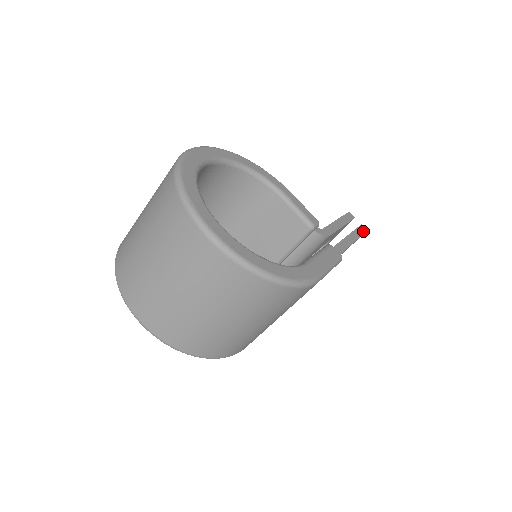
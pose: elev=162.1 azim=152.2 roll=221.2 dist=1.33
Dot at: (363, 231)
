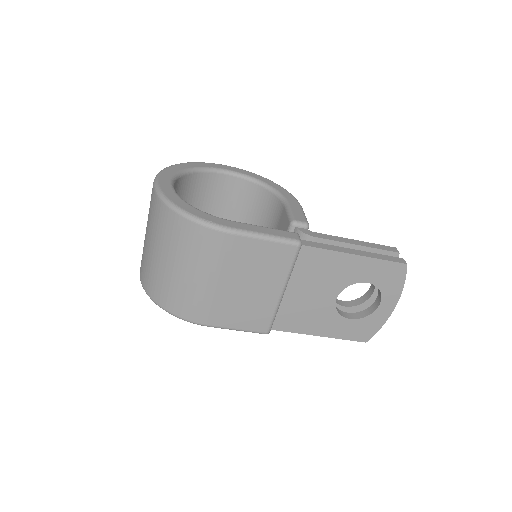
Dot at: (395, 260)
